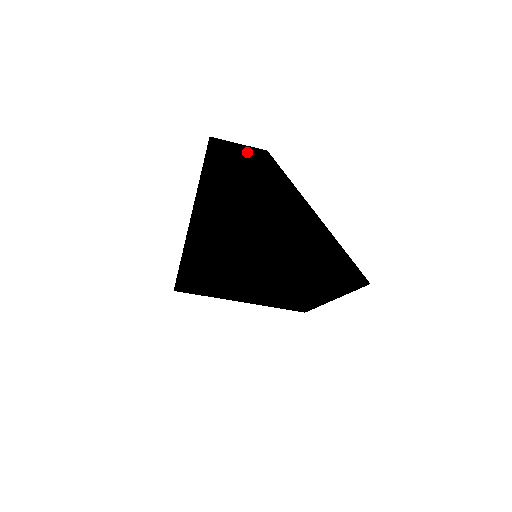
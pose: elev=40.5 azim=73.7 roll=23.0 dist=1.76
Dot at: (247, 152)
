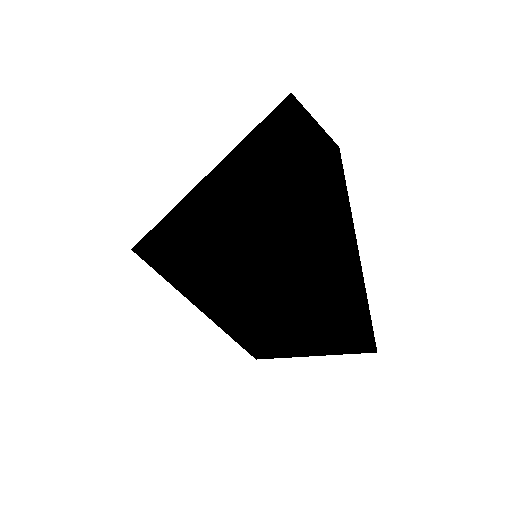
Dot at: (320, 134)
